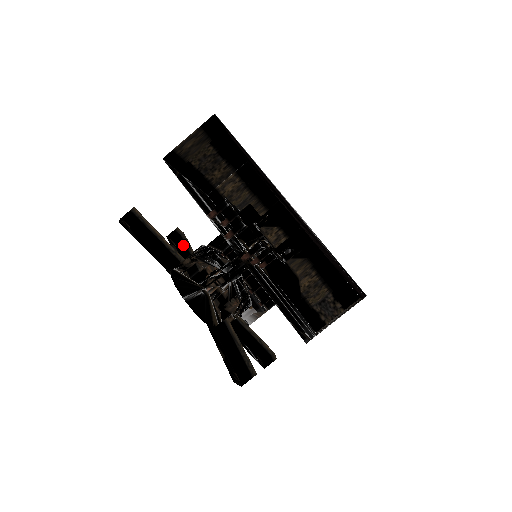
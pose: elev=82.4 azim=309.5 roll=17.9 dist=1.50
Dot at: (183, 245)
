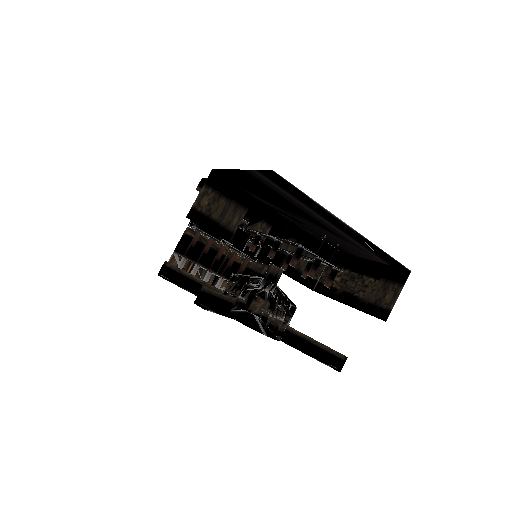
Dot at: (178, 275)
